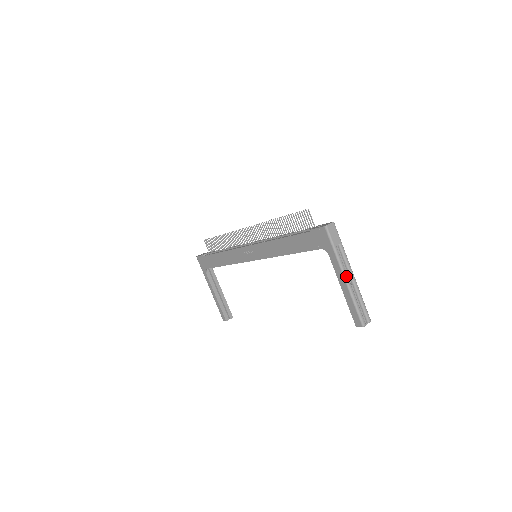
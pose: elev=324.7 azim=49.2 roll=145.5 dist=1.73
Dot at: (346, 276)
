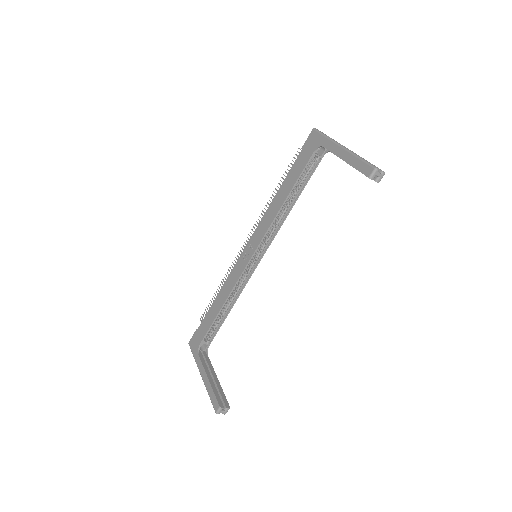
Dot at: (343, 146)
